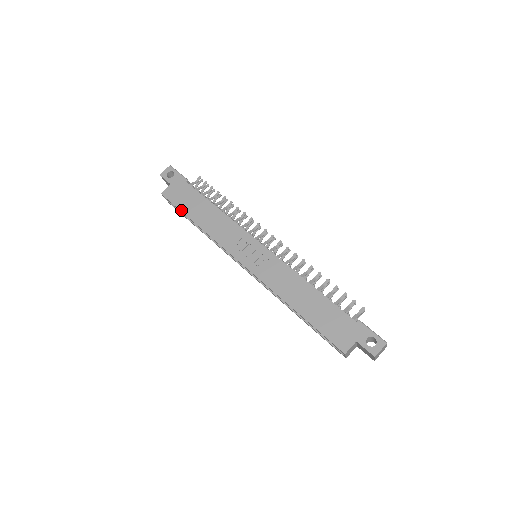
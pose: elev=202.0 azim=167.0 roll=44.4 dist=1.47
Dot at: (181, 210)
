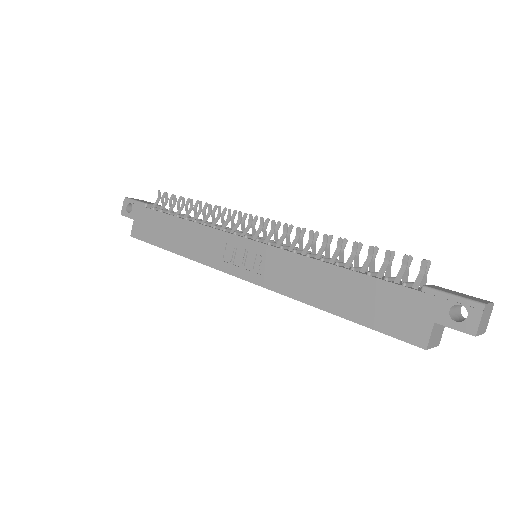
Dot at: (155, 245)
